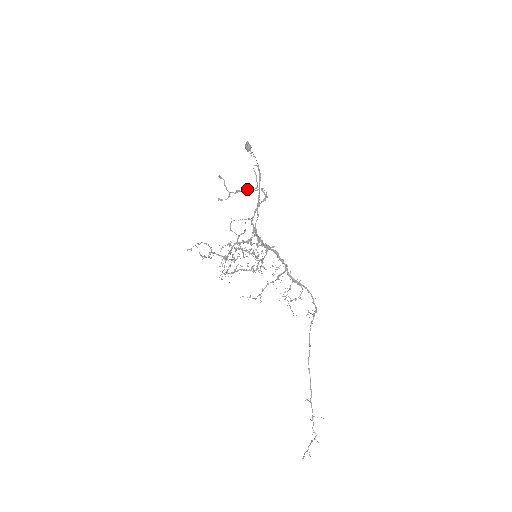
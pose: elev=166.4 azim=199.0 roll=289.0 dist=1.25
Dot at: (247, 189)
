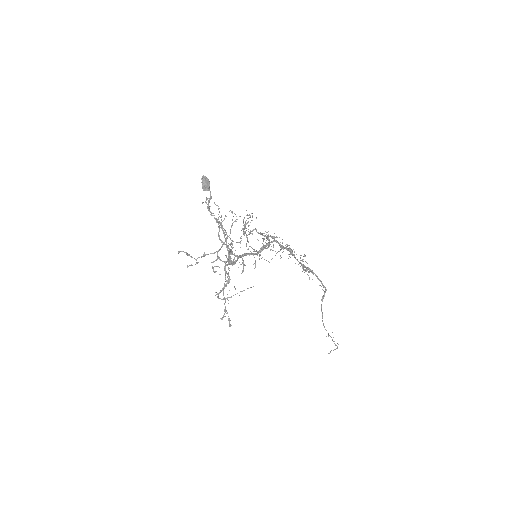
Dot at: (211, 262)
